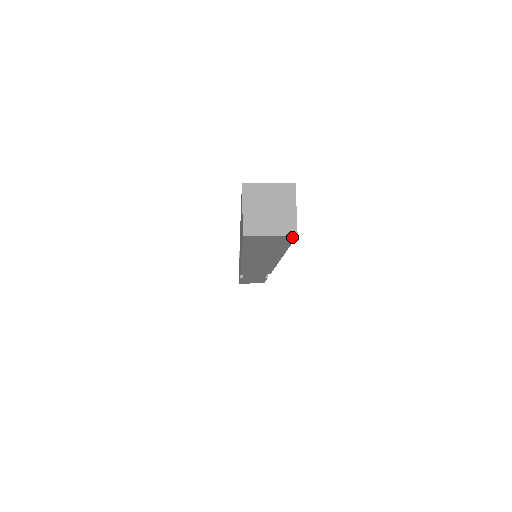
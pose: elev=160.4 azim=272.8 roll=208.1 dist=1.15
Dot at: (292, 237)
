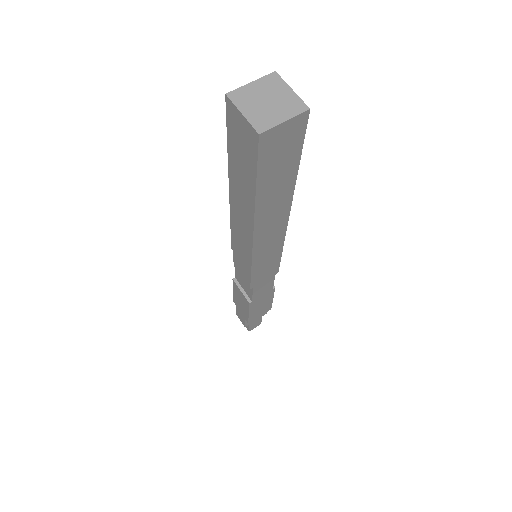
Dot at: (305, 119)
